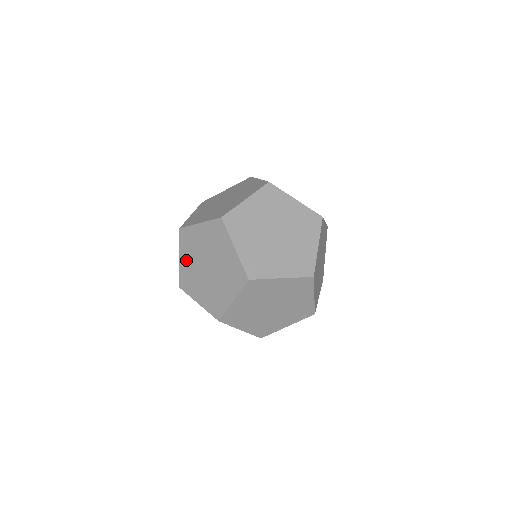
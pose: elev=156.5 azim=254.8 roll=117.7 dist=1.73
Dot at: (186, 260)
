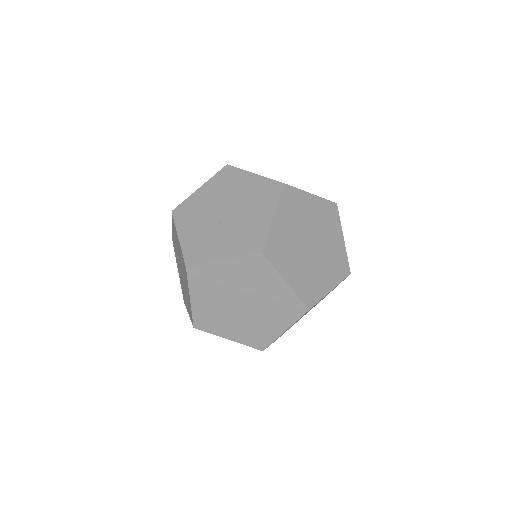
Dot at: occluded
